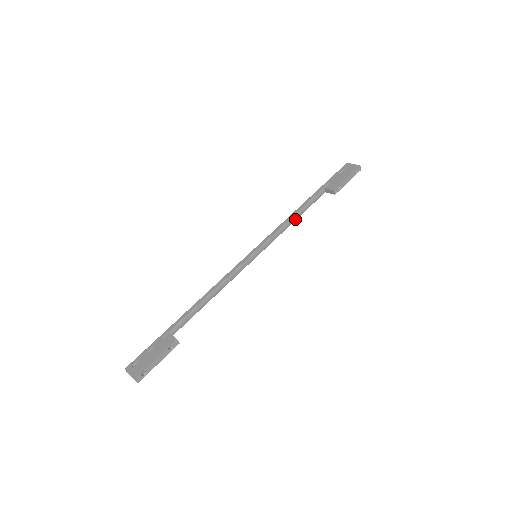
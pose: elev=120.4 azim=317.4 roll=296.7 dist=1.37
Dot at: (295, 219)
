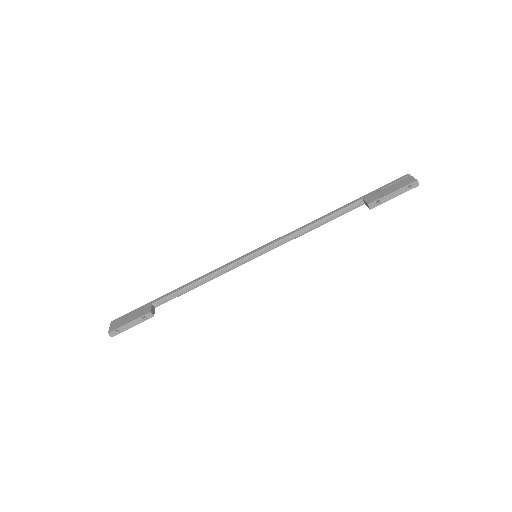
Dot at: (315, 227)
